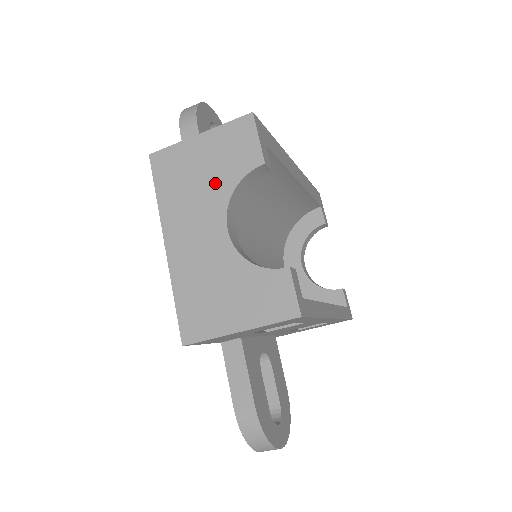
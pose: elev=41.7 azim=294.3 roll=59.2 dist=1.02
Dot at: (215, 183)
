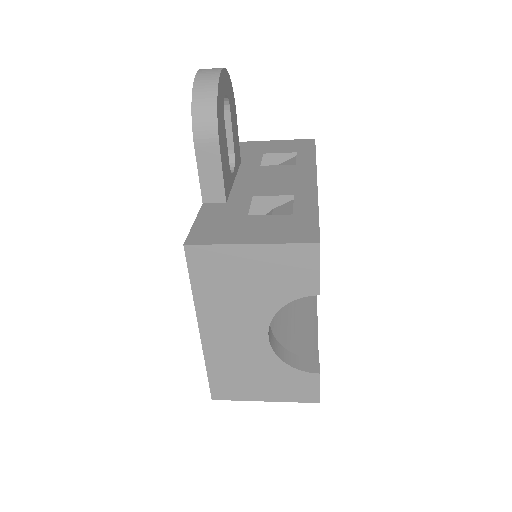
Dot at: (262, 296)
